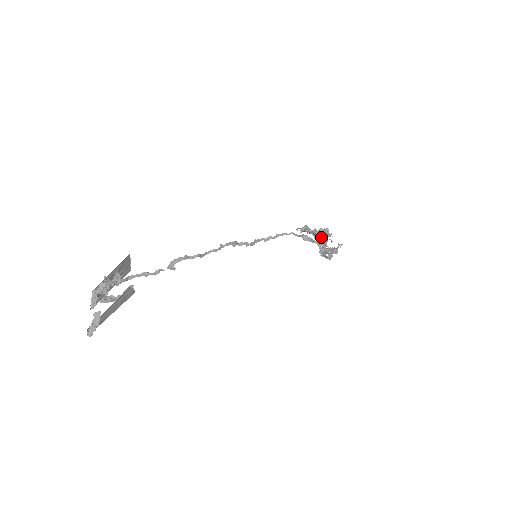
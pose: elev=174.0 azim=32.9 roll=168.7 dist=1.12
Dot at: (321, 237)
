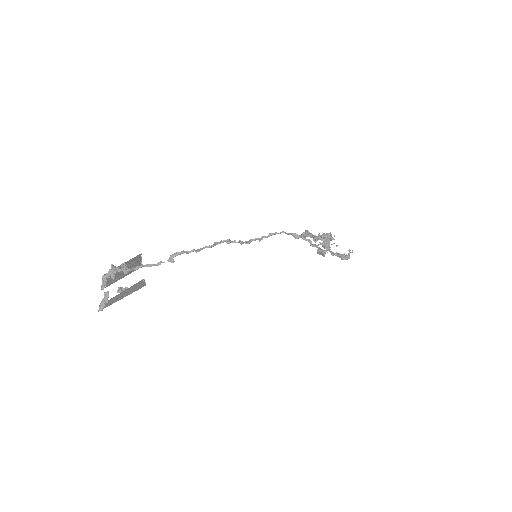
Dot at: (324, 241)
